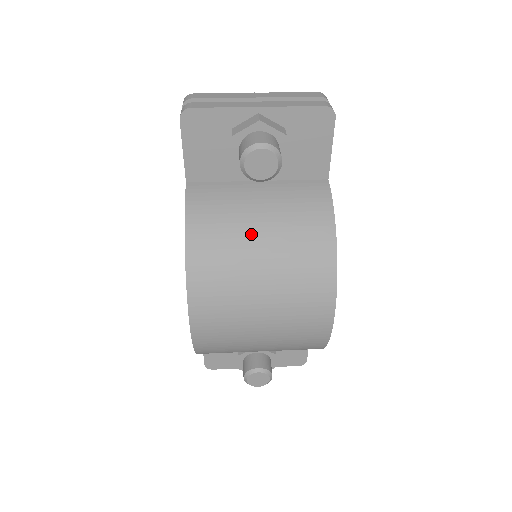
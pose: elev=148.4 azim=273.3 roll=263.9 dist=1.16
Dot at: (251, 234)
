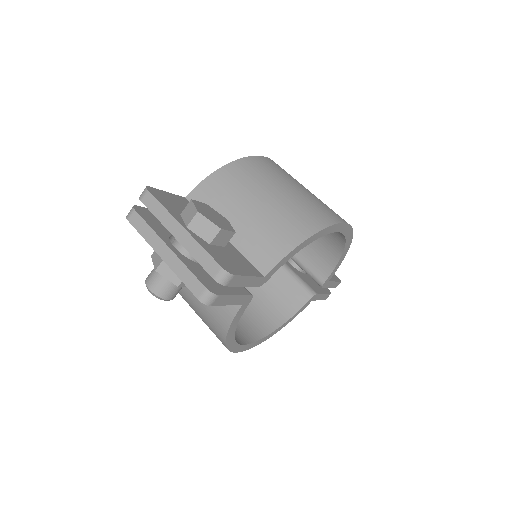
Dot at: (185, 291)
